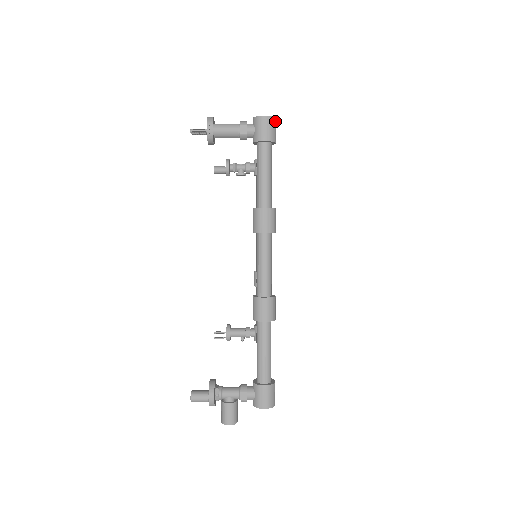
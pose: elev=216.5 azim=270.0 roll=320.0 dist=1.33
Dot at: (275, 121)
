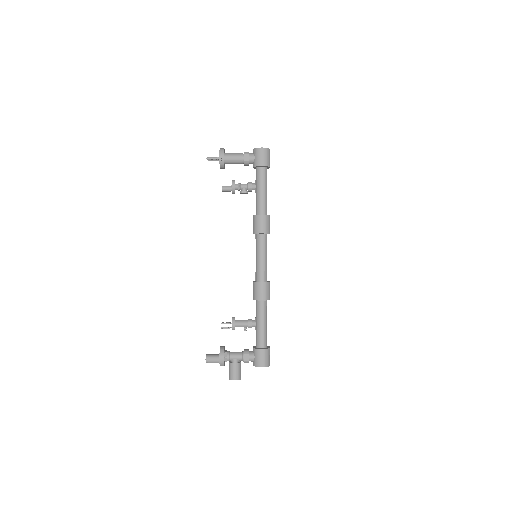
Dot at: occluded
